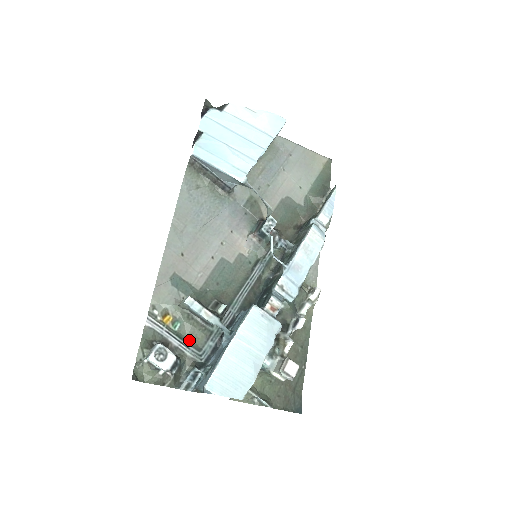
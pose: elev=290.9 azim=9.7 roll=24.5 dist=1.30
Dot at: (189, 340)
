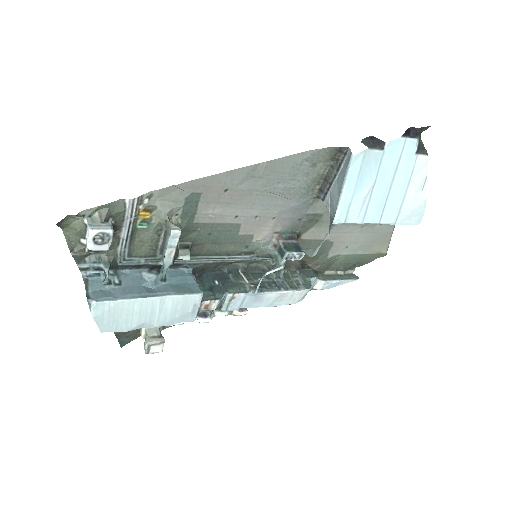
Dot at: (134, 242)
